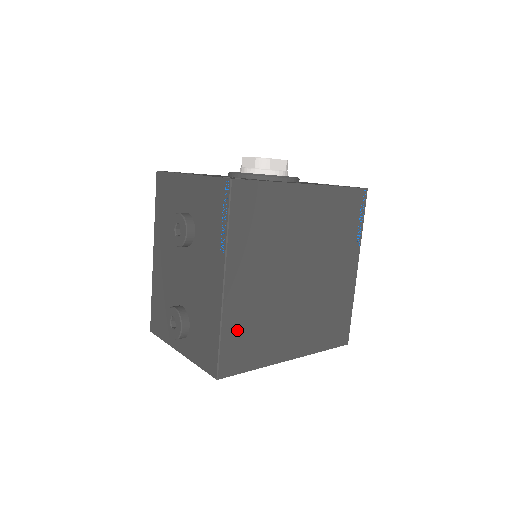
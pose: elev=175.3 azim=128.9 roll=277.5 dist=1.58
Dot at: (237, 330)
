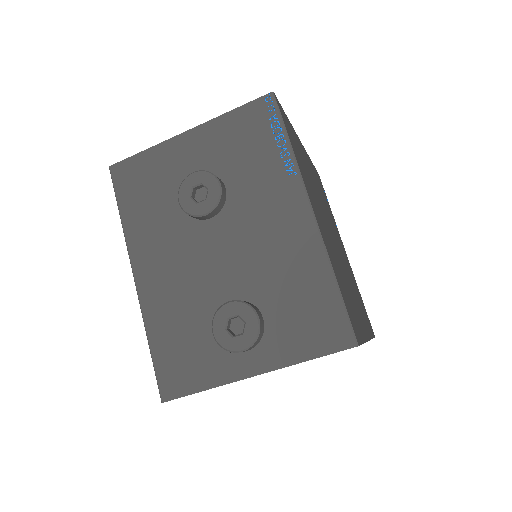
Dot at: (339, 279)
